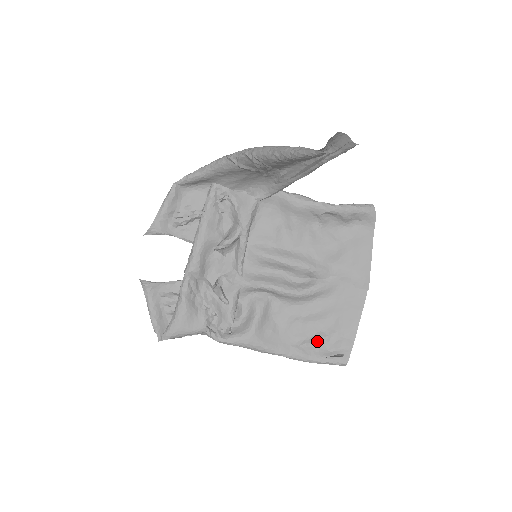
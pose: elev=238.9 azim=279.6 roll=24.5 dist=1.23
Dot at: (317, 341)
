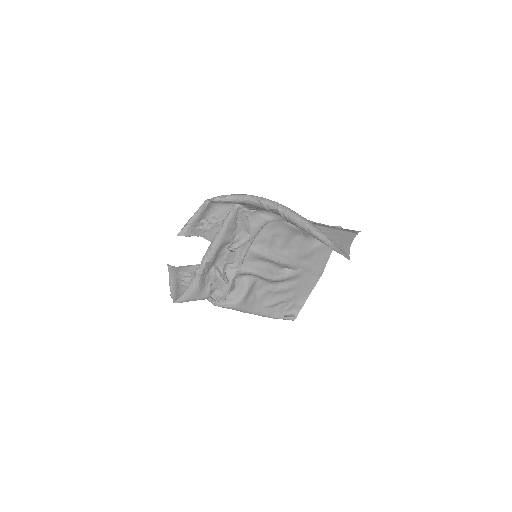
Dot at: (279, 305)
